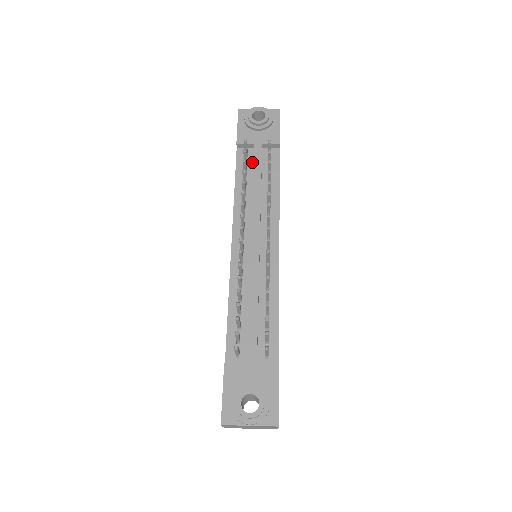
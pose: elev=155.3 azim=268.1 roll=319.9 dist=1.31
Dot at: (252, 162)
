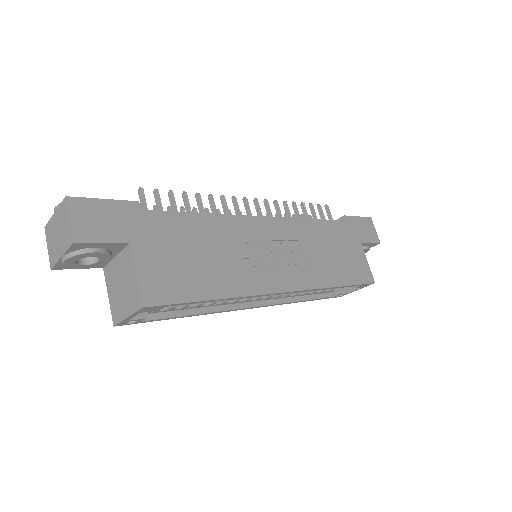
Dot at: occluded
